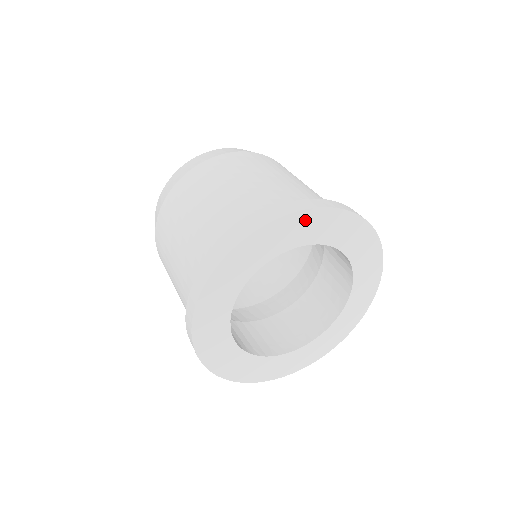
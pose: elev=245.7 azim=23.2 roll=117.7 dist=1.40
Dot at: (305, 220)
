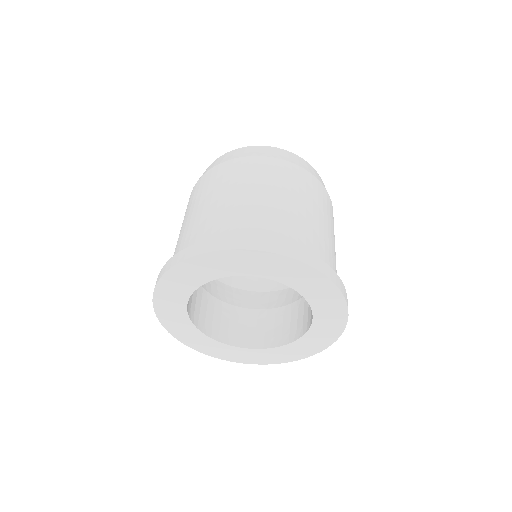
Dot at: (191, 267)
